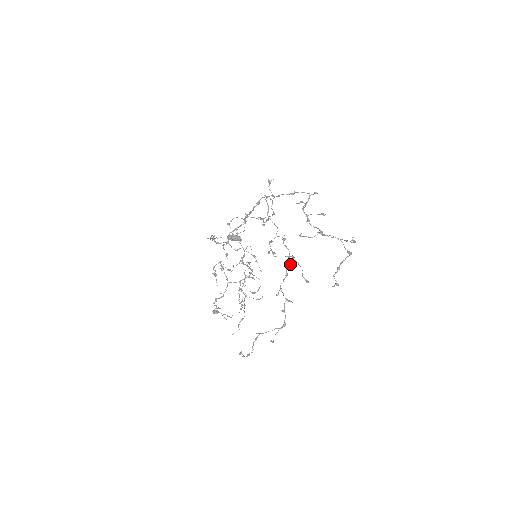
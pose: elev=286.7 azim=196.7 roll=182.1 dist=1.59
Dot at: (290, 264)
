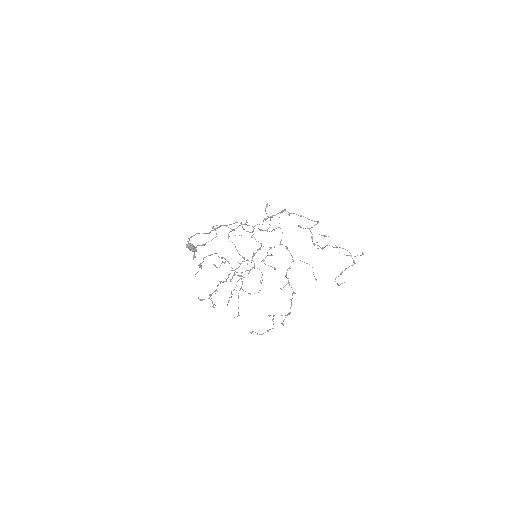
Dot at: (290, 268)
